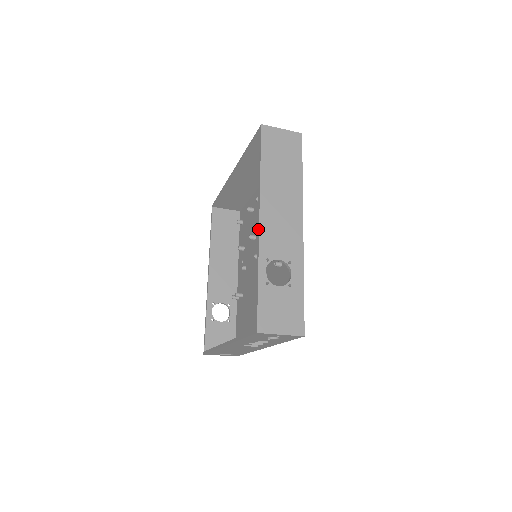
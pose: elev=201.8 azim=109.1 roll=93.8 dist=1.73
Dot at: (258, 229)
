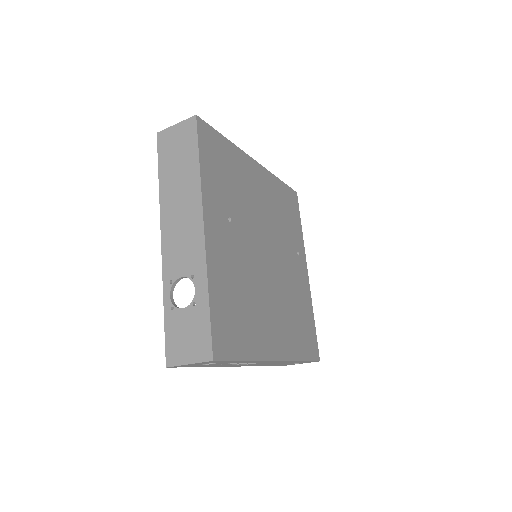
Dot at: (162, 251)
